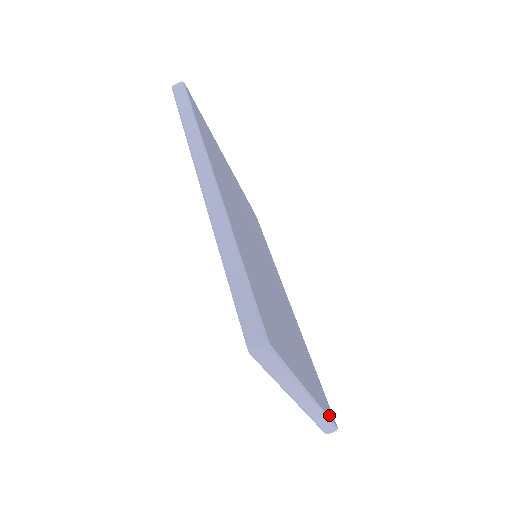
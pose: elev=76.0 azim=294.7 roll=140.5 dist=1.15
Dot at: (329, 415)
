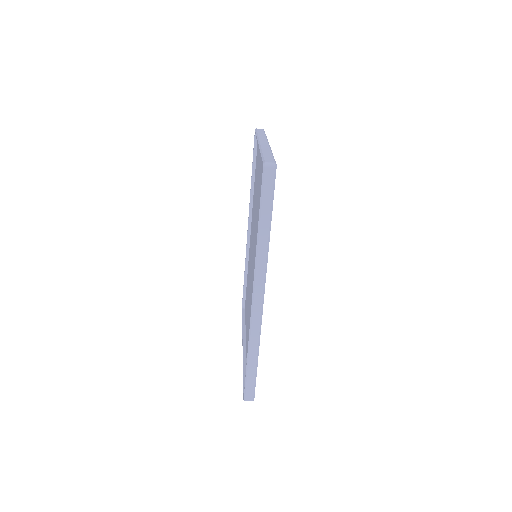
Dot at: occluded
